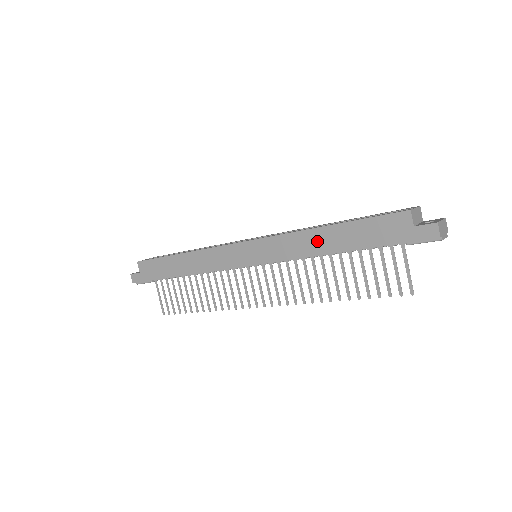
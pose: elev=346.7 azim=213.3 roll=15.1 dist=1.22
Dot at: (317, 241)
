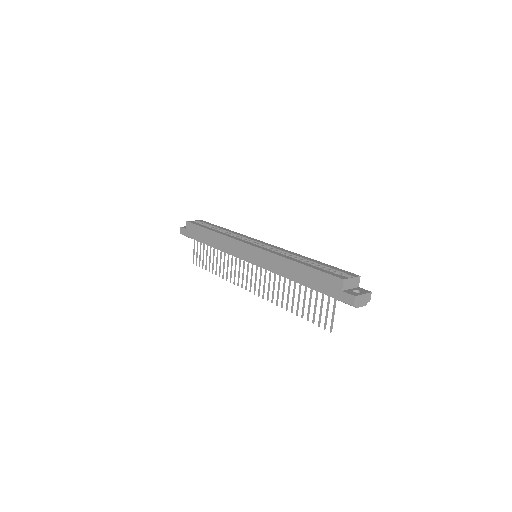
Dot at: (288, 268)
